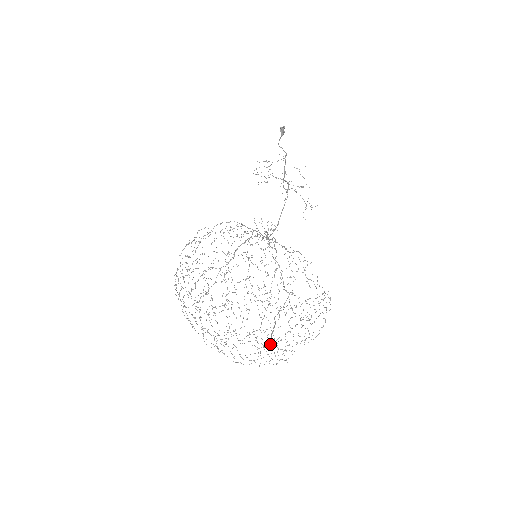
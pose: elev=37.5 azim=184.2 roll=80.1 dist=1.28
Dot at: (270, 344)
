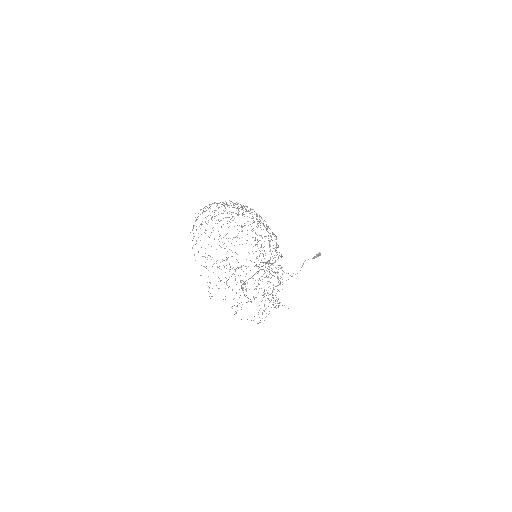
Dot at: occluded
